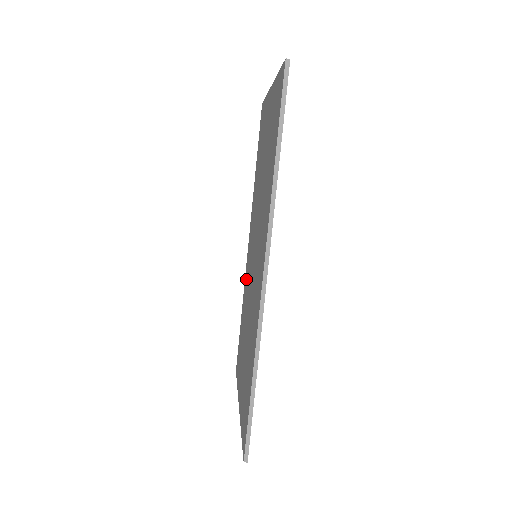
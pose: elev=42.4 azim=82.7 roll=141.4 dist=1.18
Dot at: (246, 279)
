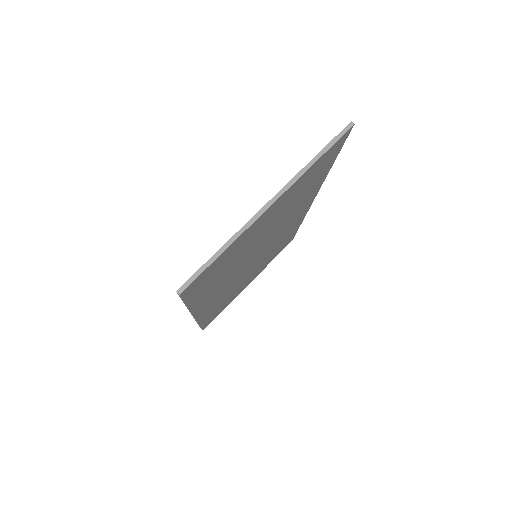
Dot at: occluded
